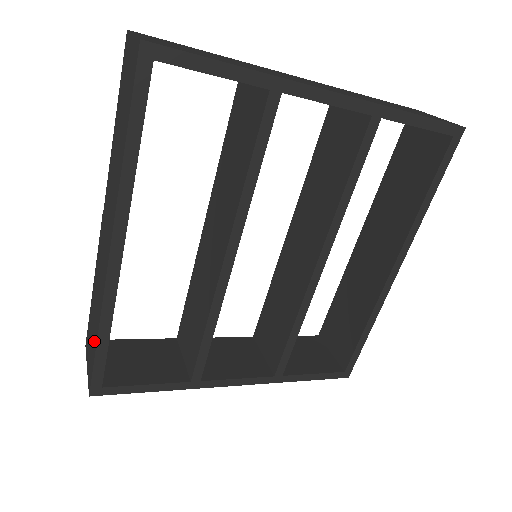
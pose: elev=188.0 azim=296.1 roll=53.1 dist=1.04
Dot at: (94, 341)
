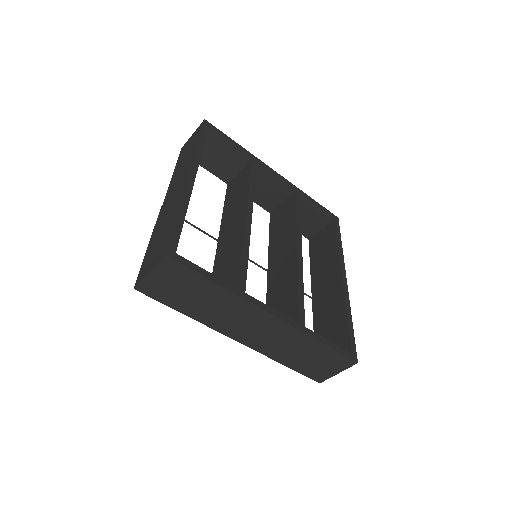
Dot at: (169, 229)
